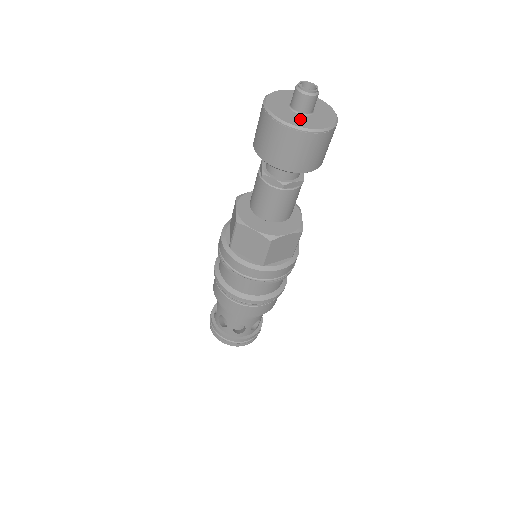
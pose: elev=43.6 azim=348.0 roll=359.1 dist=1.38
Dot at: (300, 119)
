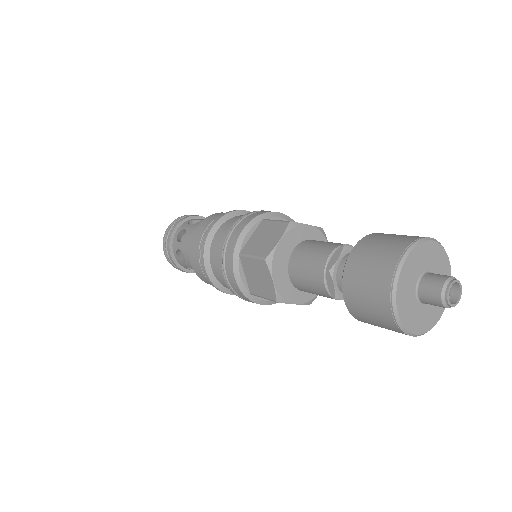
Dot at: (427, 315)
